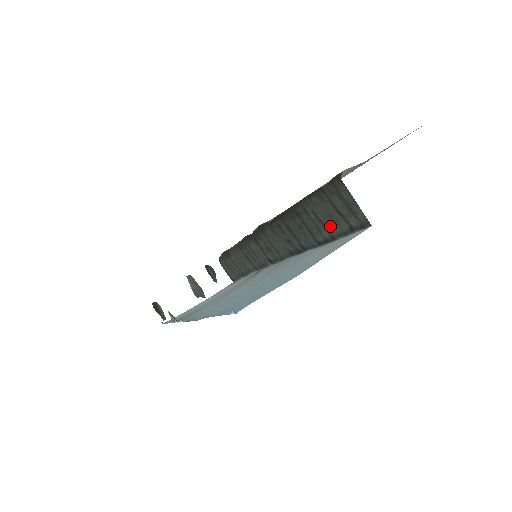
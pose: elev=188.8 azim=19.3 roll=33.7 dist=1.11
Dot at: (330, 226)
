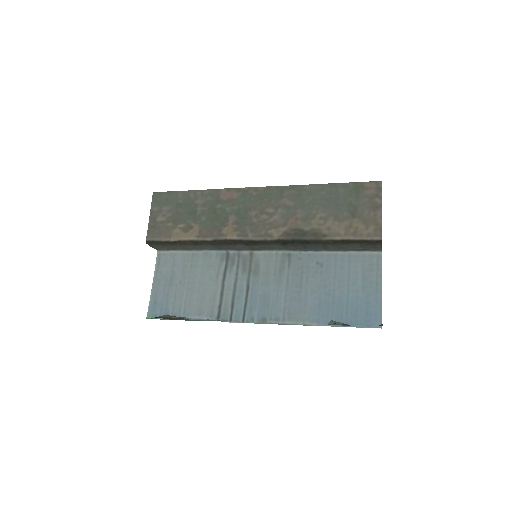
Dot at: (348, 248)
